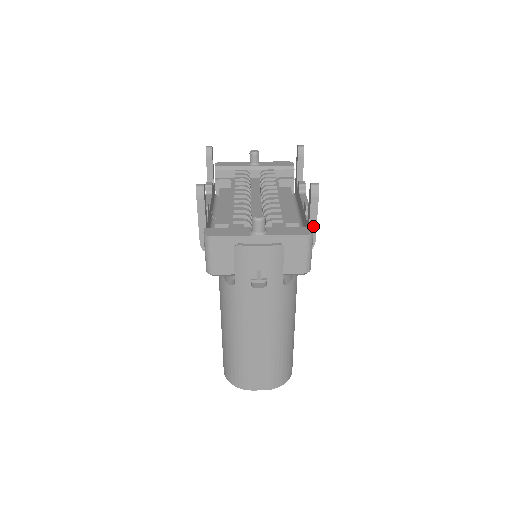
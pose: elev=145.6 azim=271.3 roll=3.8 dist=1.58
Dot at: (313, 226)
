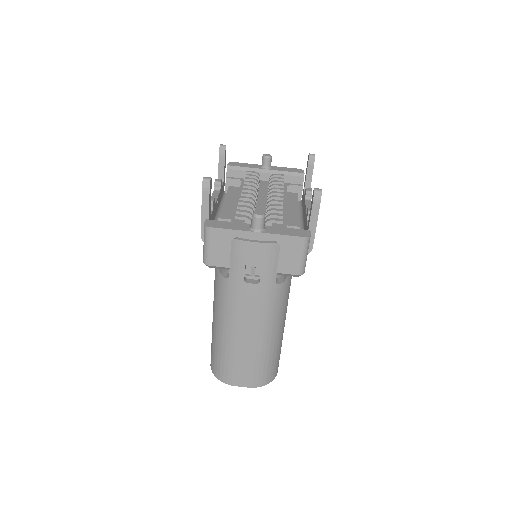
Dot at: (312, 231)
